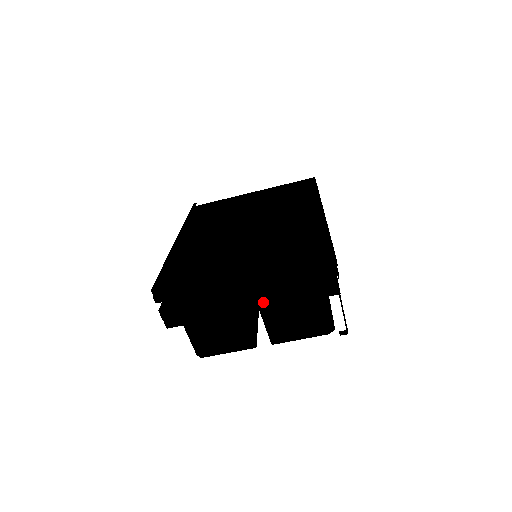
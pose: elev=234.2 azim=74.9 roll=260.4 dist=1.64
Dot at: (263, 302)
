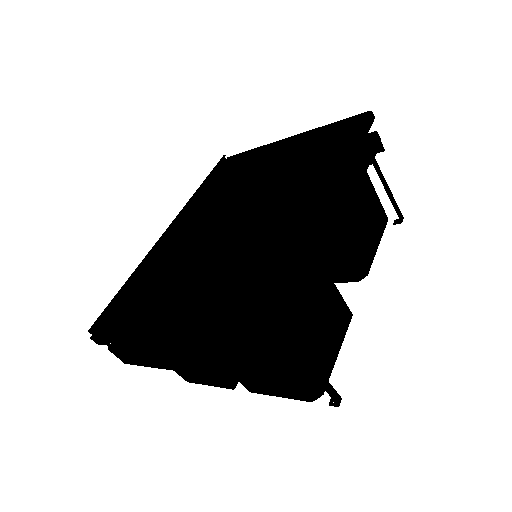
Dot at: (196, 368)
